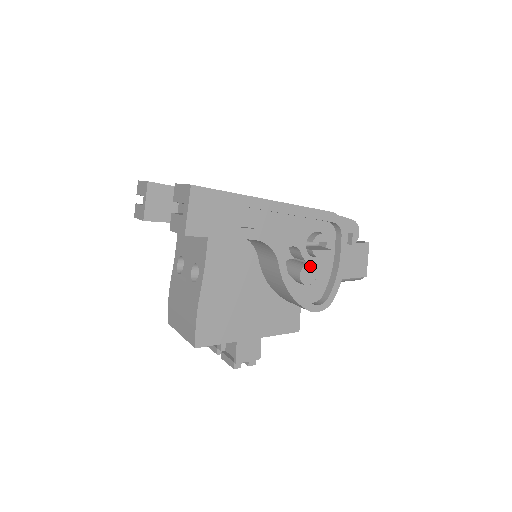
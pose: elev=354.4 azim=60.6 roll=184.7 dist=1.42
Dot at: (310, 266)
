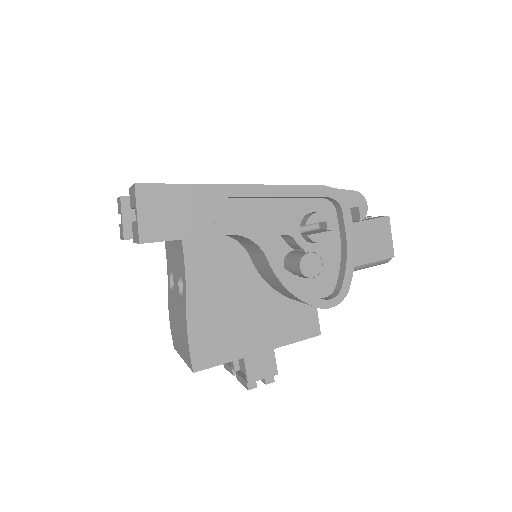
Dot at: (311, 255)
